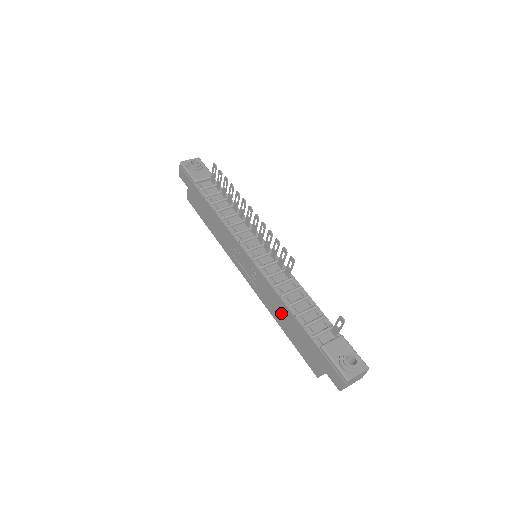
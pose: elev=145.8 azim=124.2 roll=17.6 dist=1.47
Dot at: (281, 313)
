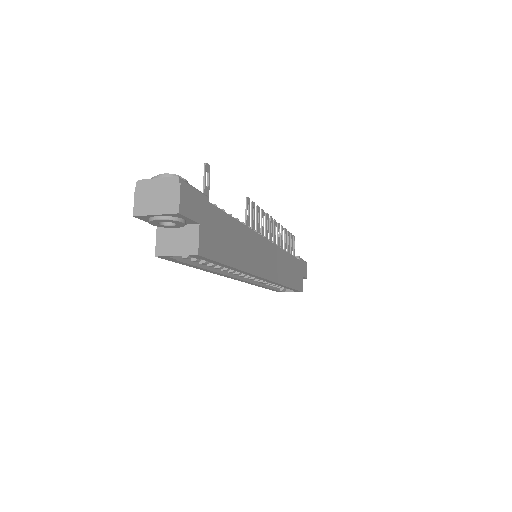
Dot at: occluded
